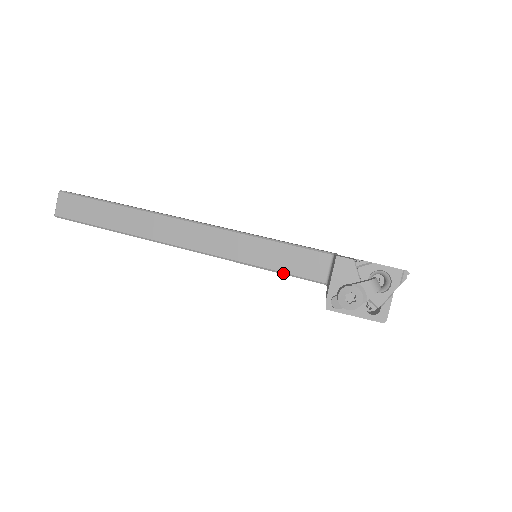
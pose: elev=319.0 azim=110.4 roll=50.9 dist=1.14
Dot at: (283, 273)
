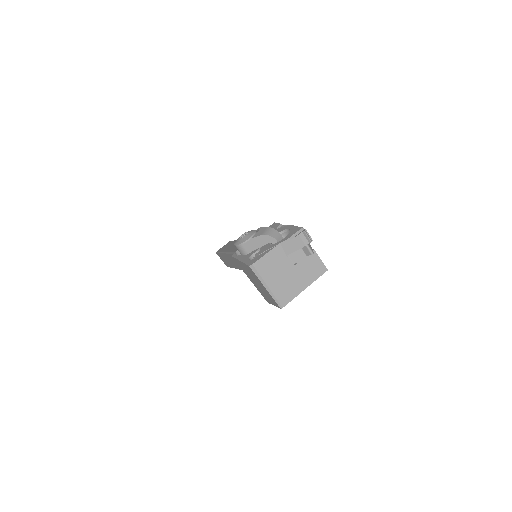
Dot at: occluded
